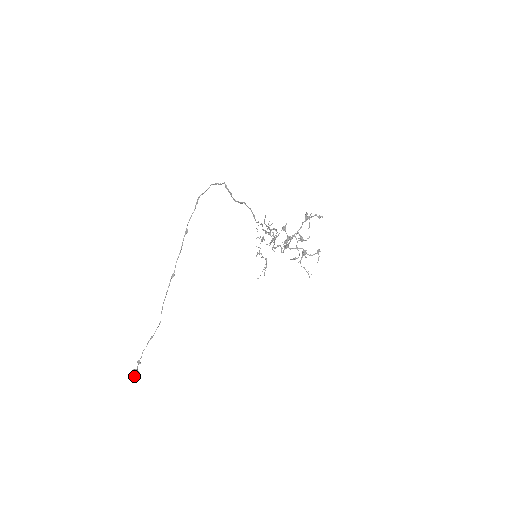
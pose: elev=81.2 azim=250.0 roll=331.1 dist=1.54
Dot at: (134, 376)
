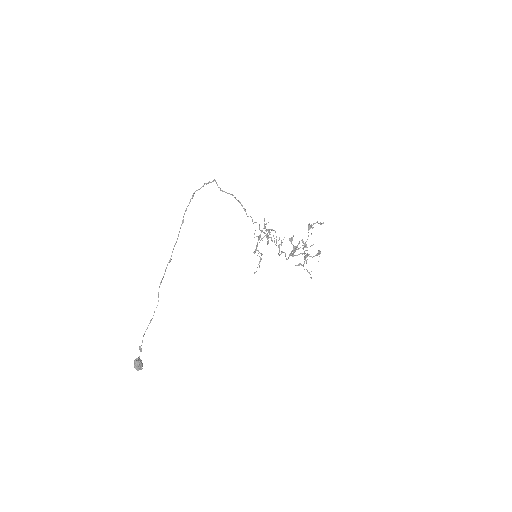
Dot at: (136, 363)
